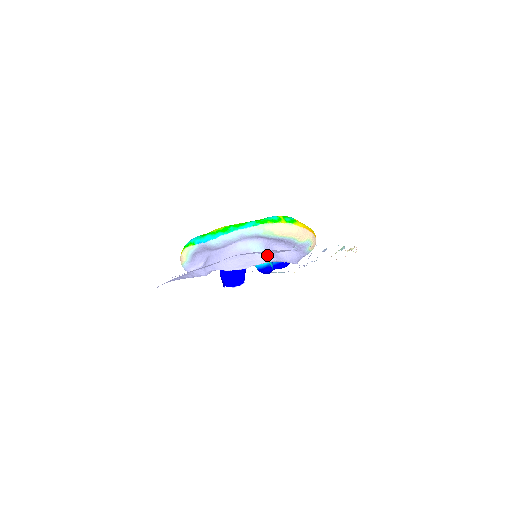
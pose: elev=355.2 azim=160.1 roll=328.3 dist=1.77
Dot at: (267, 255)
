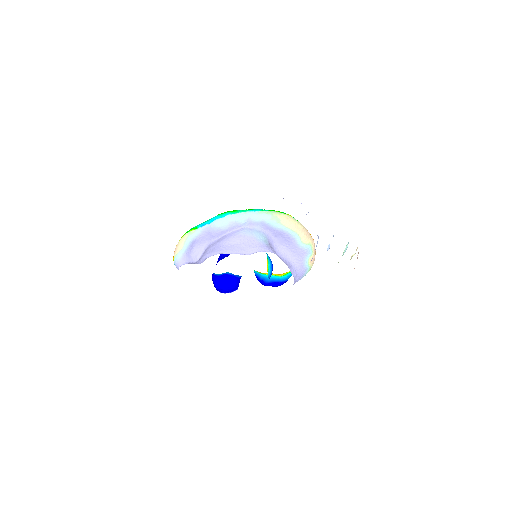
Dot at: (270, 247)
